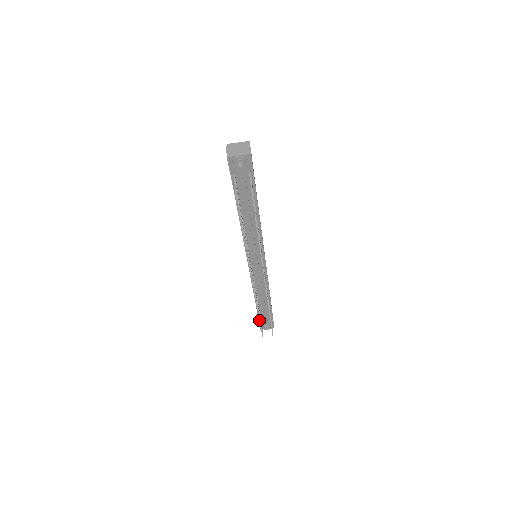
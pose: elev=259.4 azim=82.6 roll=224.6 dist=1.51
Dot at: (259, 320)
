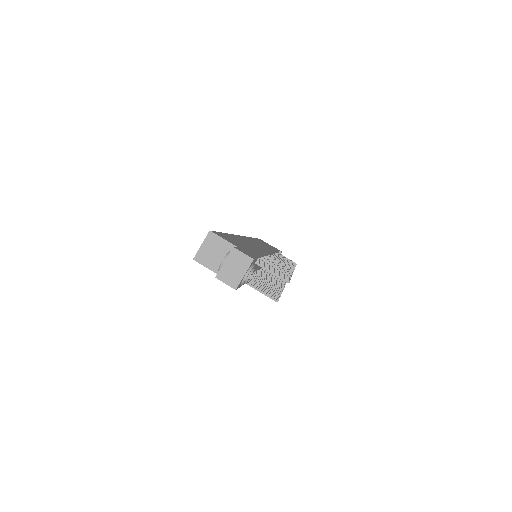
Dot at: occluded
